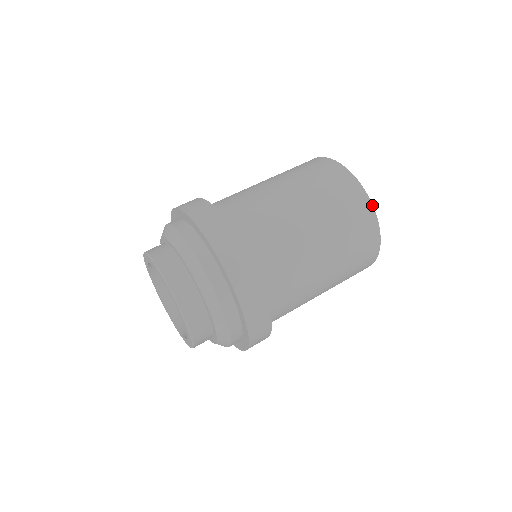
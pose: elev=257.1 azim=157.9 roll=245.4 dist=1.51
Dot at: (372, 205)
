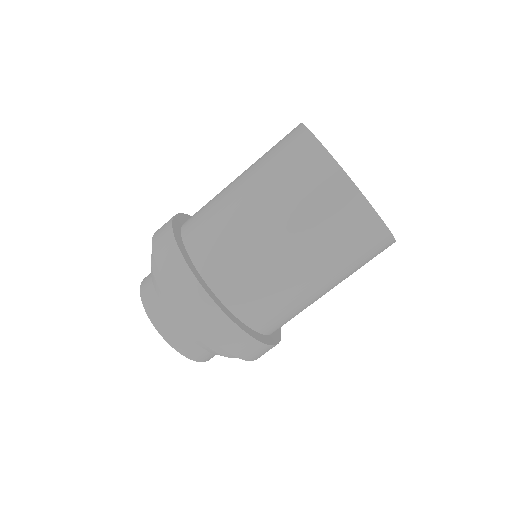
Dot at: (333, 159)
